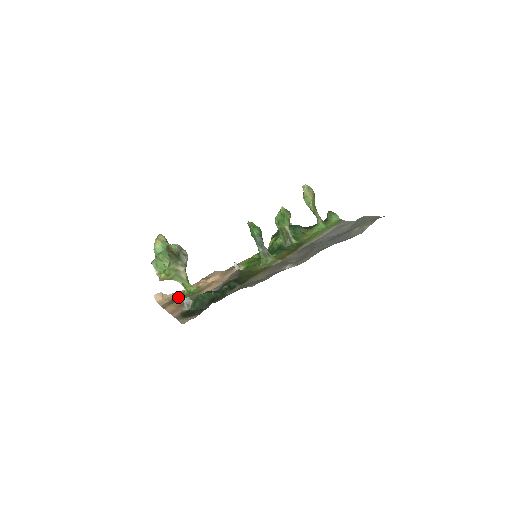
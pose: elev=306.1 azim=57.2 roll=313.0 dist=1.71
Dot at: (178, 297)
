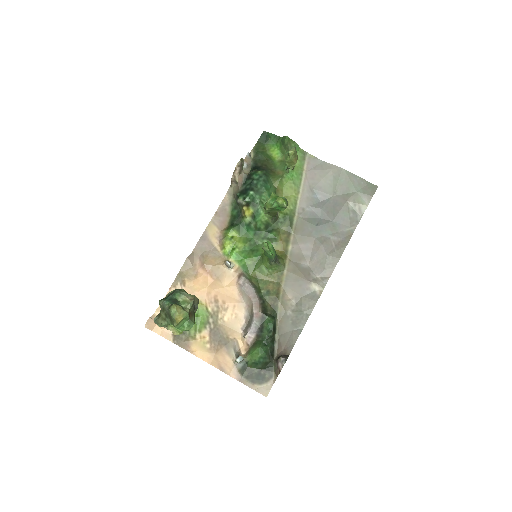
Dot at: occluded
